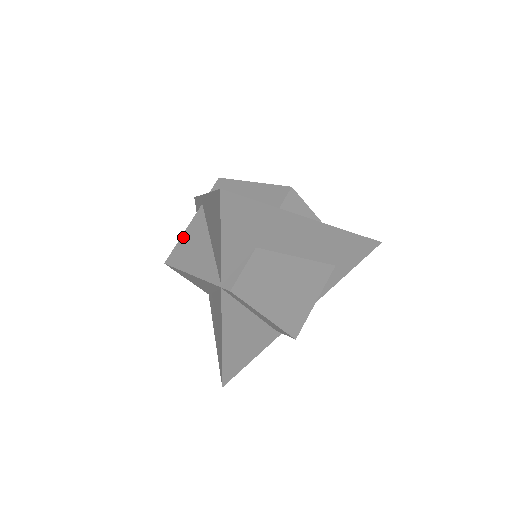
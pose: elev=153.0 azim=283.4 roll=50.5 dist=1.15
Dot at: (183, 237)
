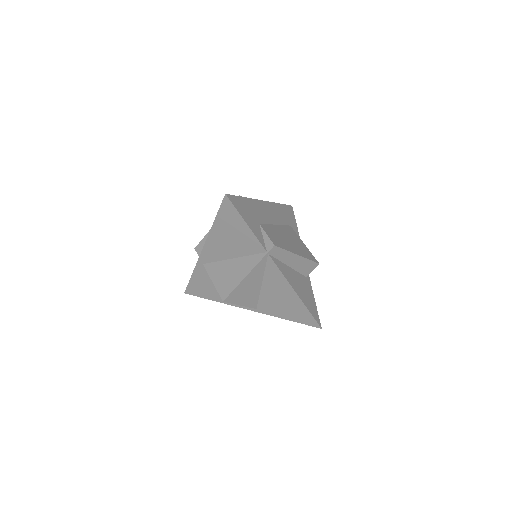
Dot at: (215, 282)
